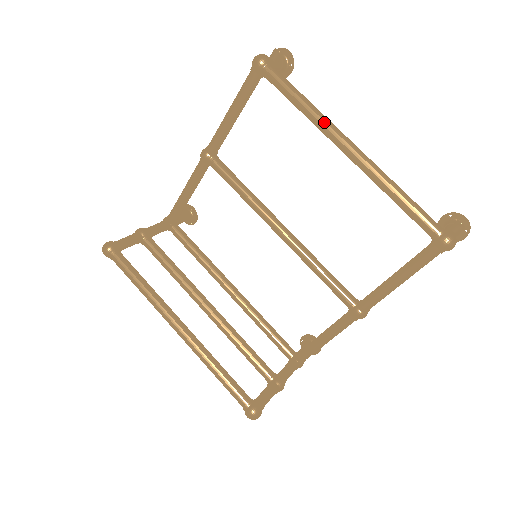
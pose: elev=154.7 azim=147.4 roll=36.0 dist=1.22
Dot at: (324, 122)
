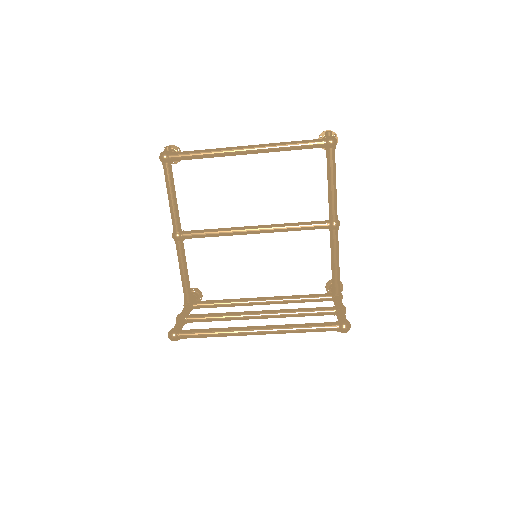
Dot at: (223, 150)
